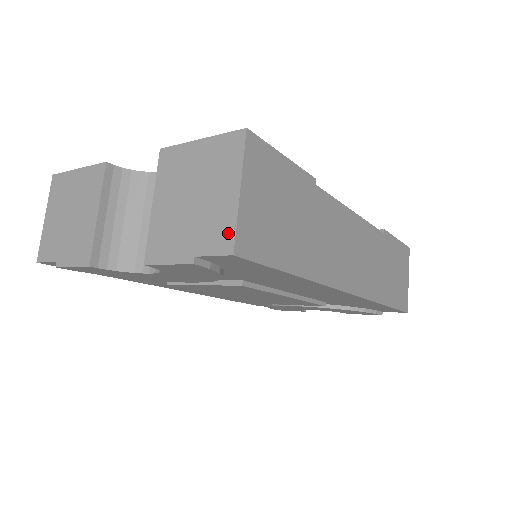
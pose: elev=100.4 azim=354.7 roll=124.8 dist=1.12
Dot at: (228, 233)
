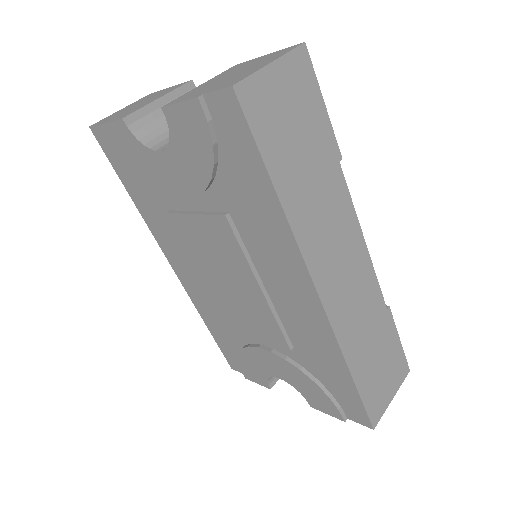
Dot at: (240, 79)
